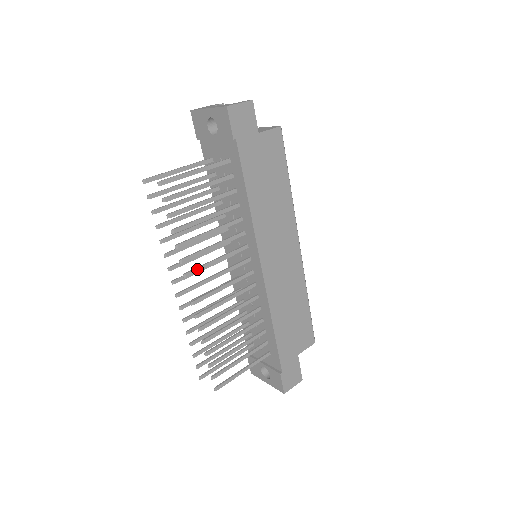
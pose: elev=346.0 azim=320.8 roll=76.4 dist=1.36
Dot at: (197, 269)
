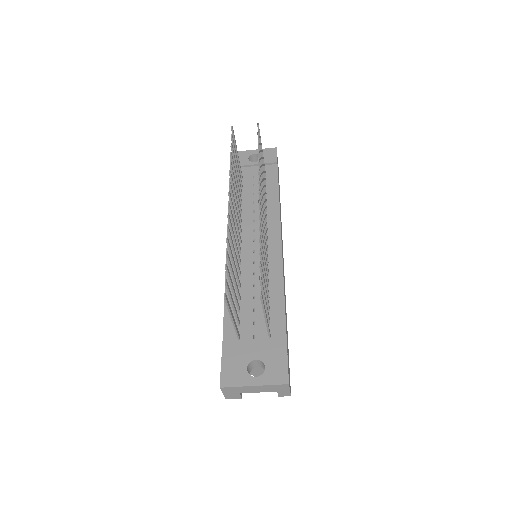
Dot at: occluded
